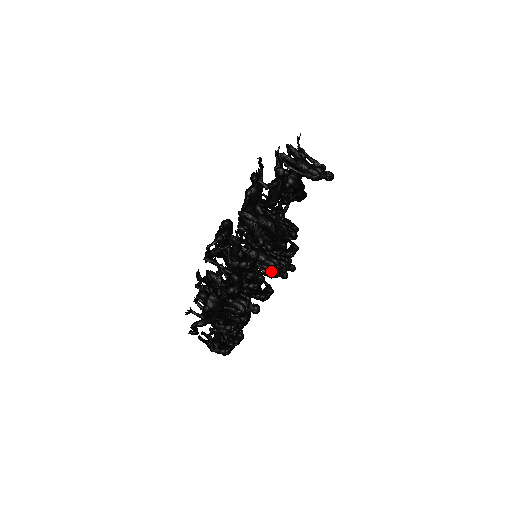
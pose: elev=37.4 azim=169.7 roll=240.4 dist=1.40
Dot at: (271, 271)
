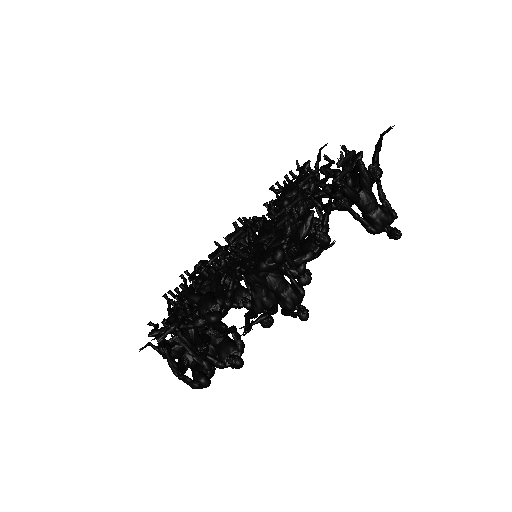
Dot at: occluded
